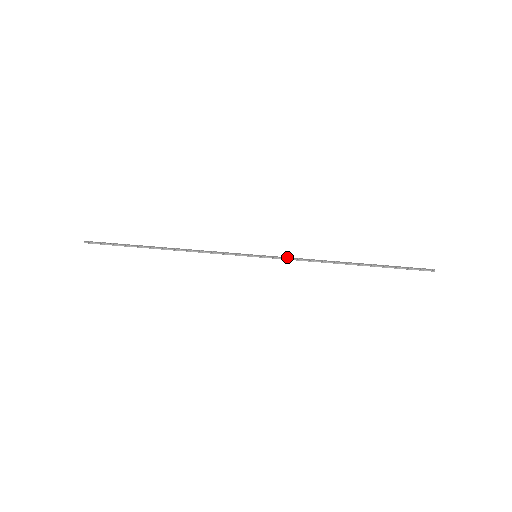
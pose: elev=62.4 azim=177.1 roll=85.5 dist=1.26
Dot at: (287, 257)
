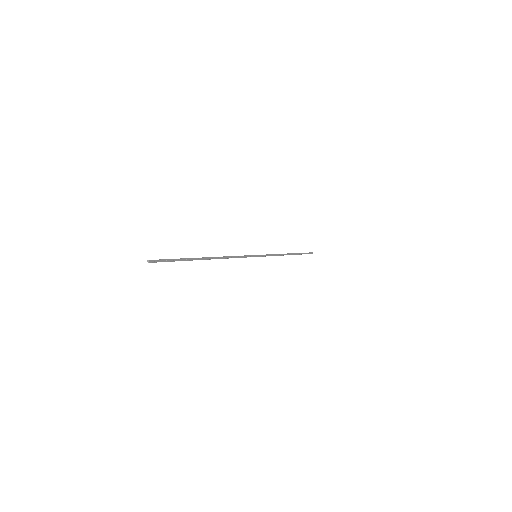
Dot at: (269, 255)
